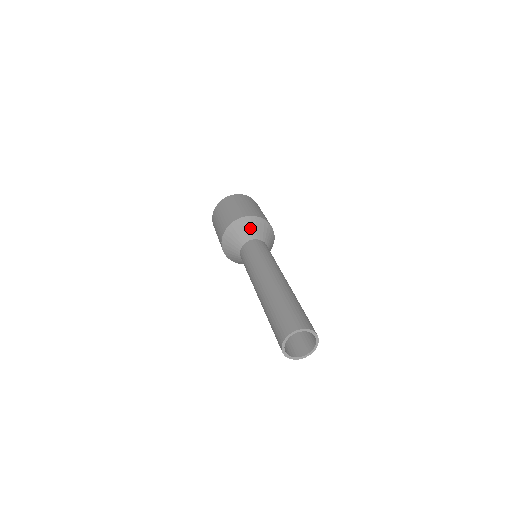
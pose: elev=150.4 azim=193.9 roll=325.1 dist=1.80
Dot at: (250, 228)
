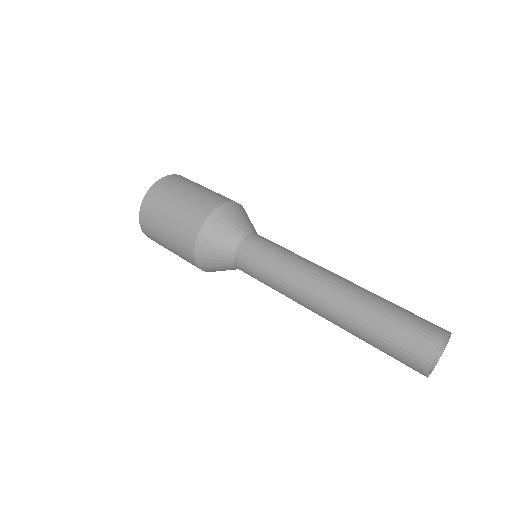
Dot at: (221, 236)
